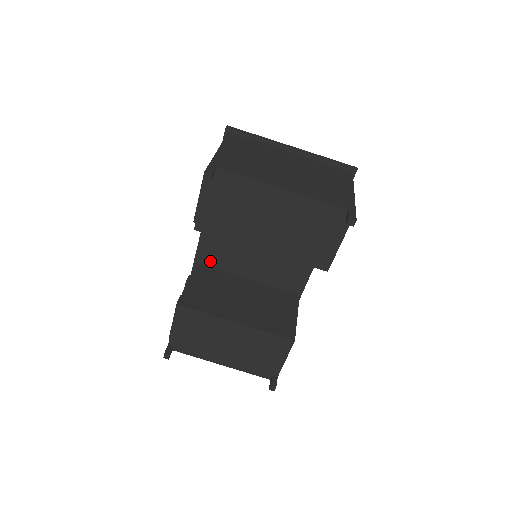
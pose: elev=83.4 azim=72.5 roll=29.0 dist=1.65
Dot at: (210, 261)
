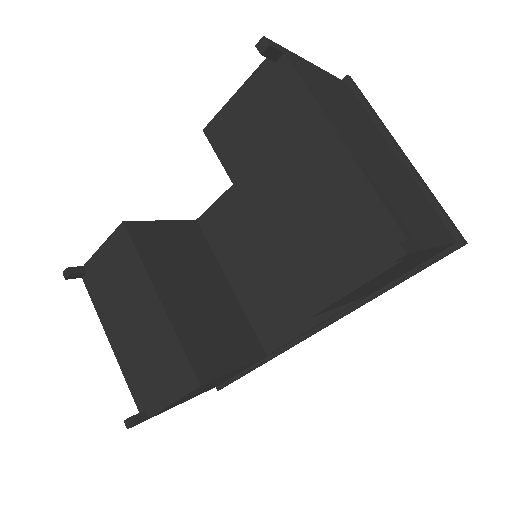
Dot at: (210, 229)
